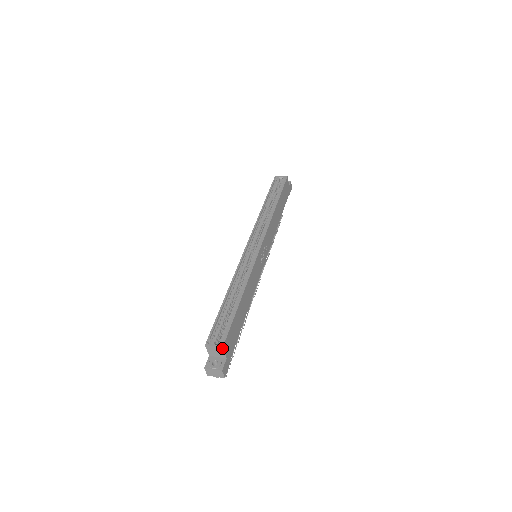
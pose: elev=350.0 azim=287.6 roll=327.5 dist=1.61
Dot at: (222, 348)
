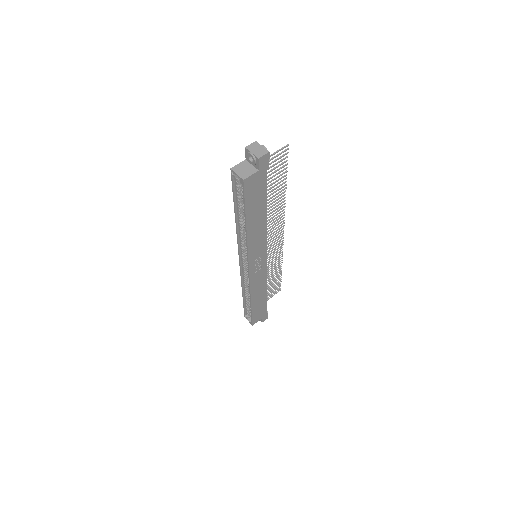
Dot at: (253, 324)
